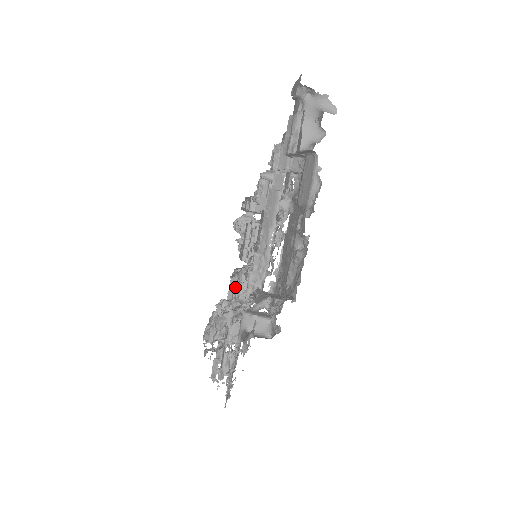
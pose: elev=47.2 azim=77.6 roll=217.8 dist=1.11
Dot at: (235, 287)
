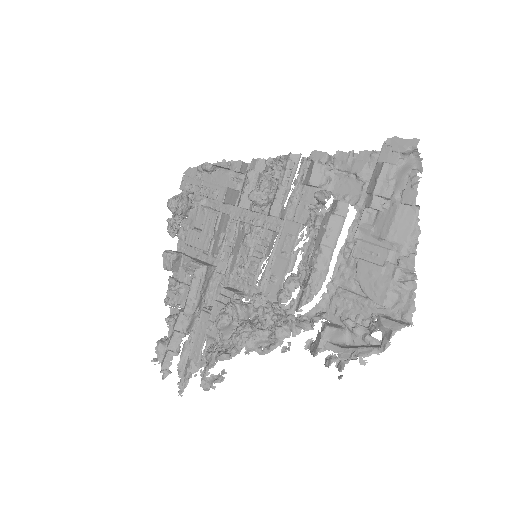
Dot at: (286, 298)
